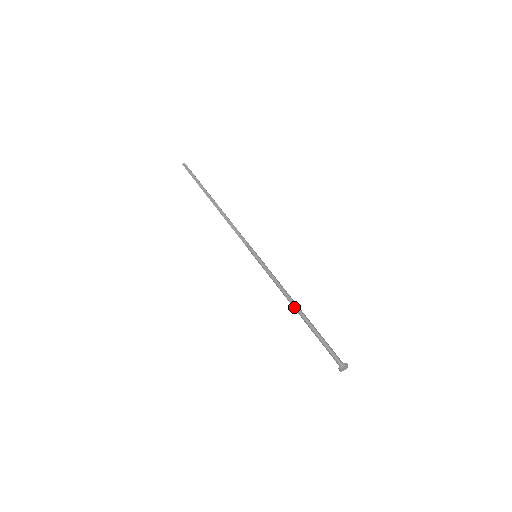
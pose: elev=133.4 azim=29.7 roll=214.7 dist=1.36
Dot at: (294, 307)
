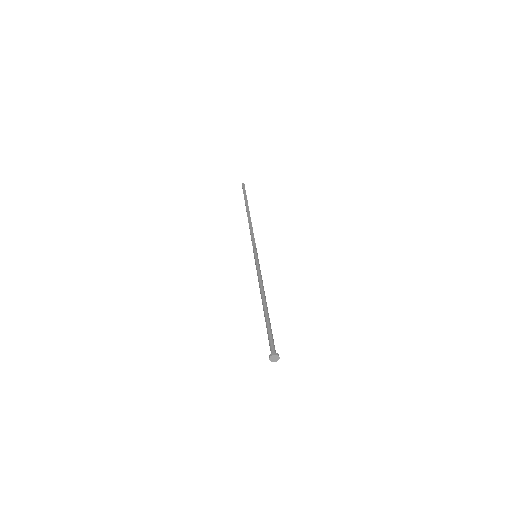
Dot at: (263, 299)
